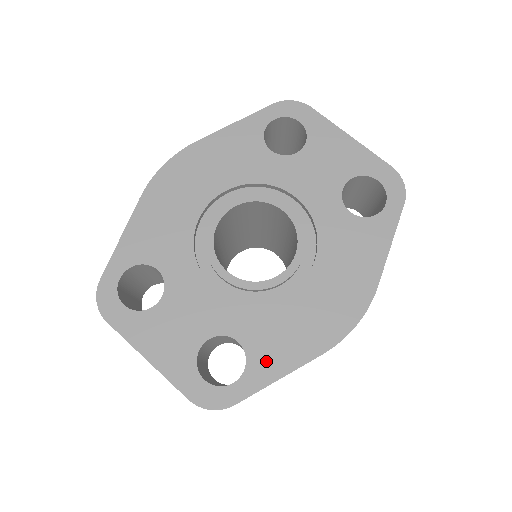
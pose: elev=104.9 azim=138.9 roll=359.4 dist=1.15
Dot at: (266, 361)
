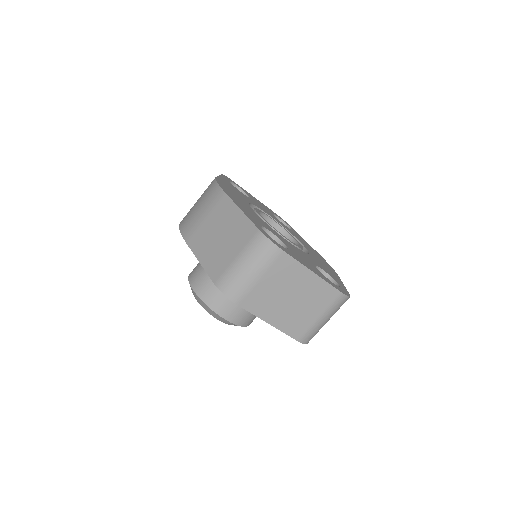
Dot at: (335, 278)
